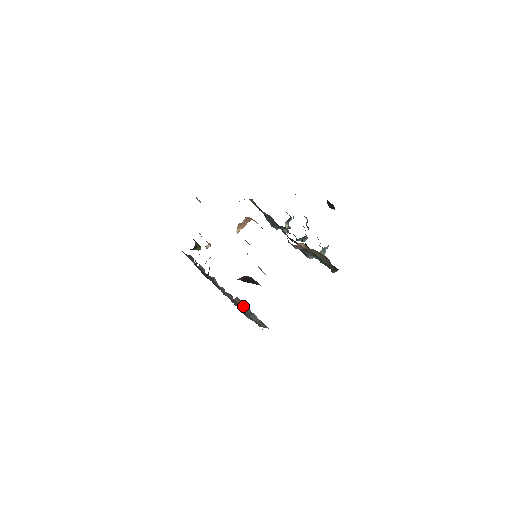
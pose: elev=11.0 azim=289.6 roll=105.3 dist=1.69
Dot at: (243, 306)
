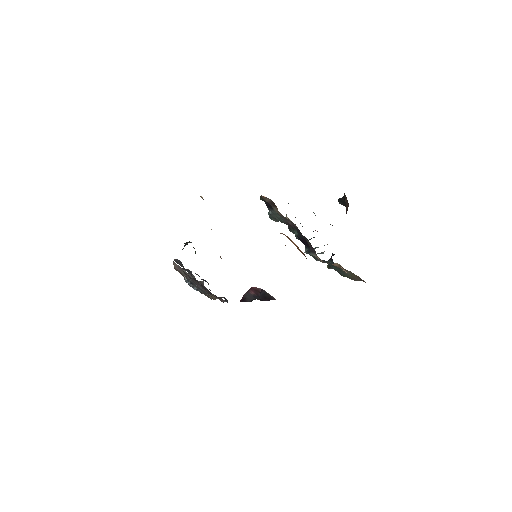
Dot at: (184, 274)
